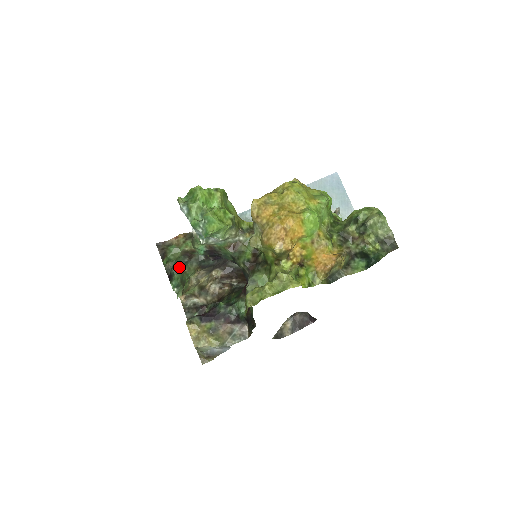
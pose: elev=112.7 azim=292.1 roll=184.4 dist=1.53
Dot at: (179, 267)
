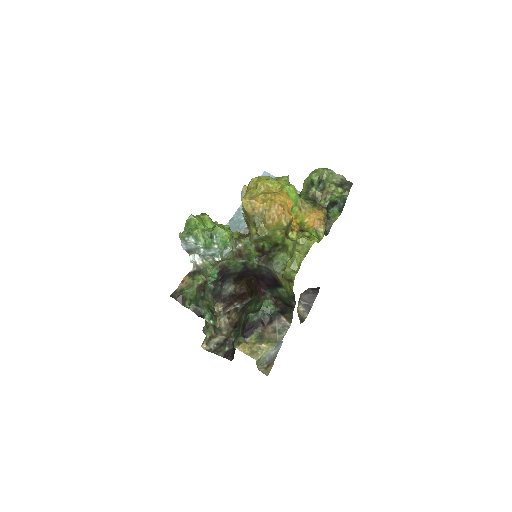
Dot at: (202, 303)
